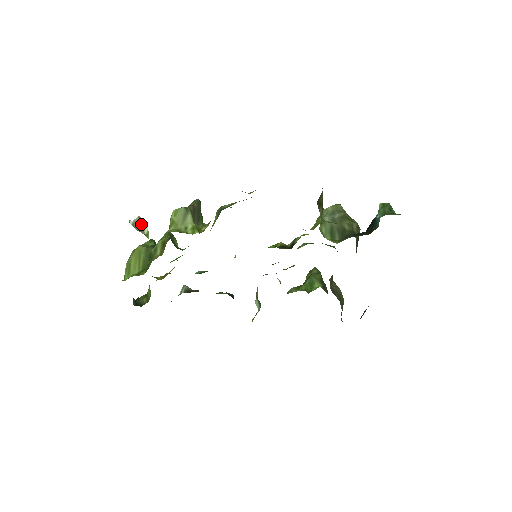
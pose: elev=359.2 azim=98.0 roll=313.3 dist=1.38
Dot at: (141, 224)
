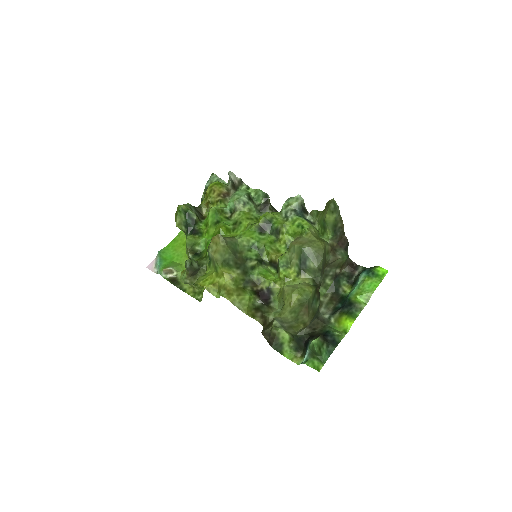
Dot at: (169, 271)
